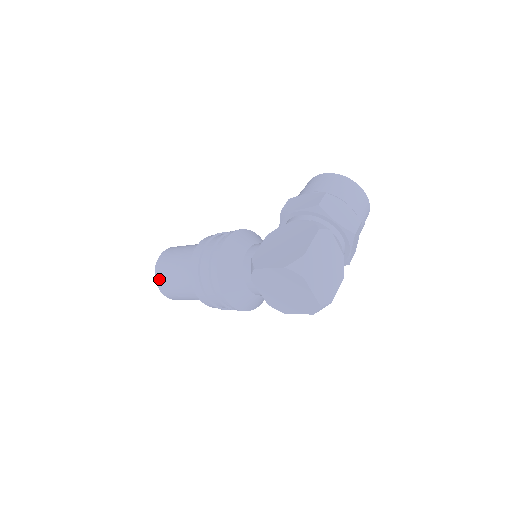
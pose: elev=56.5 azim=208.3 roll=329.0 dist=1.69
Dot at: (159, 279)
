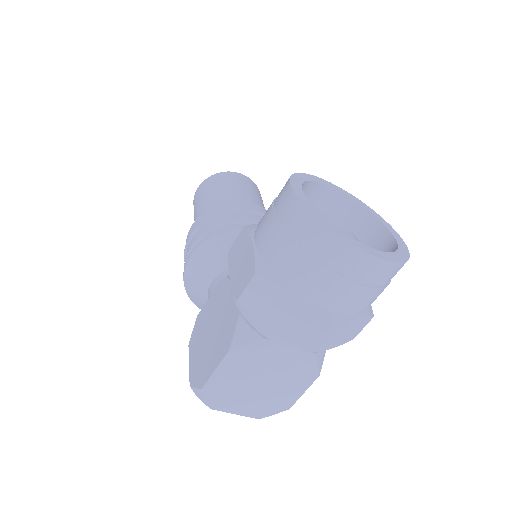
Dot at: occluded
